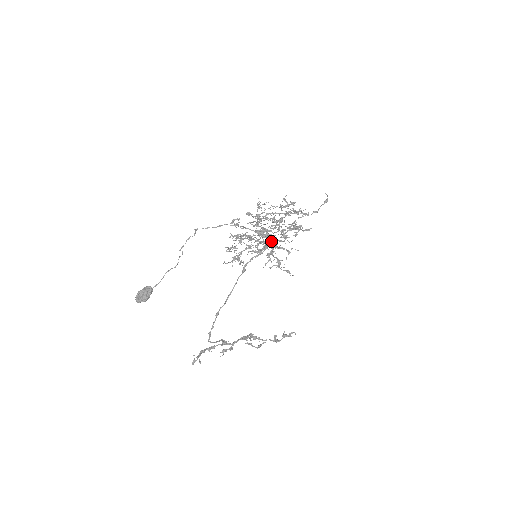
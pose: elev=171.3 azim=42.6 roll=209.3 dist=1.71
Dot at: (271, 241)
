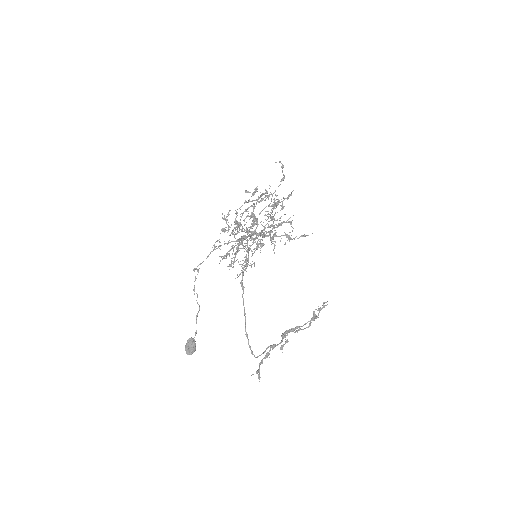
Dot at: (260, 234)
